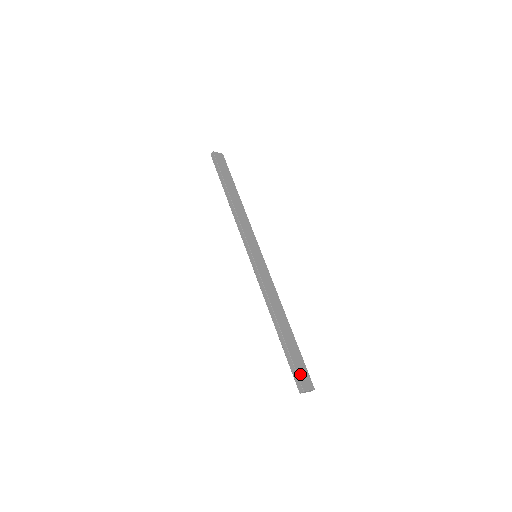
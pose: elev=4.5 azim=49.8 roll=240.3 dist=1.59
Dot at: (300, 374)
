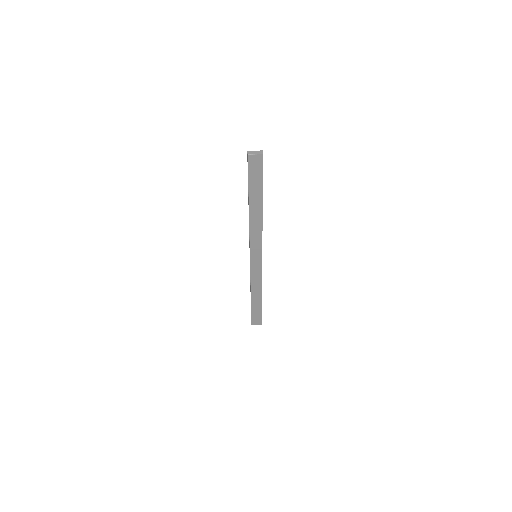
Dot at: (254, 319)
